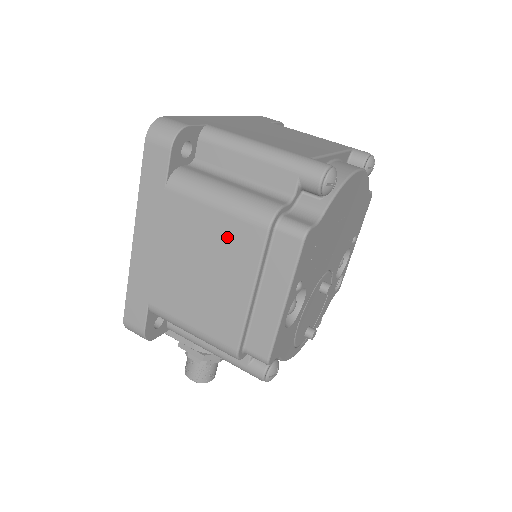
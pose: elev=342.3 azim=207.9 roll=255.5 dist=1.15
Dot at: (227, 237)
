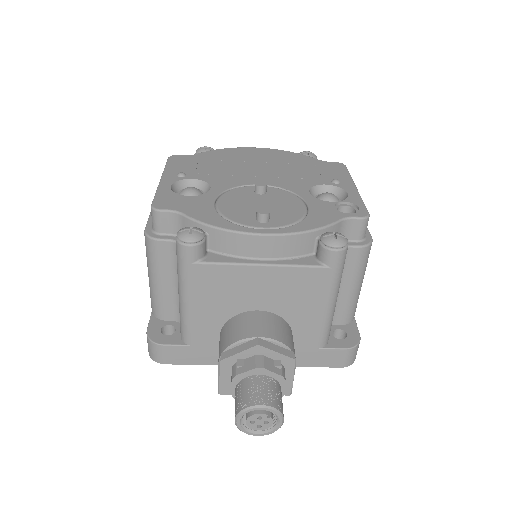
Dot at: occluded
